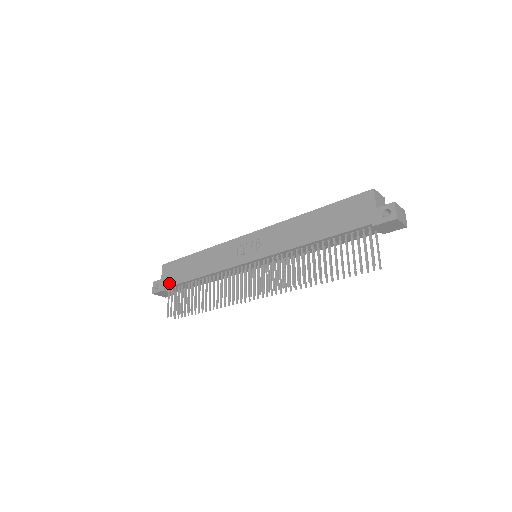
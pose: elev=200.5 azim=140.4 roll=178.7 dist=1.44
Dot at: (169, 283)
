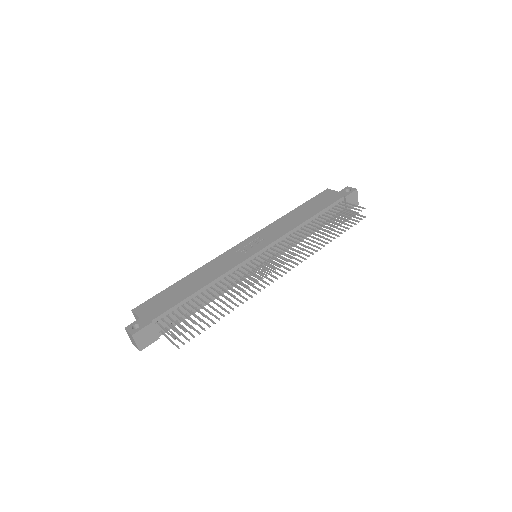
Dot at: (158, 313)
